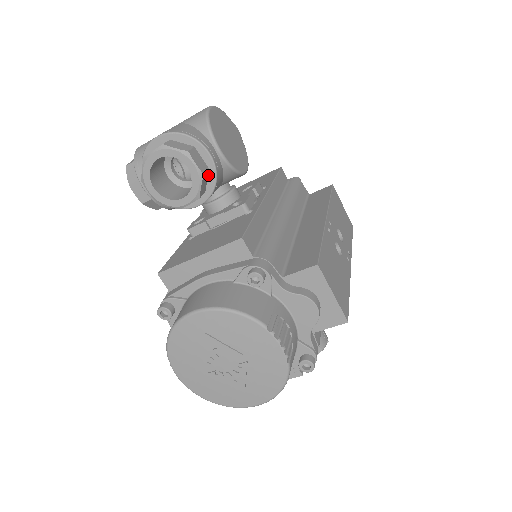
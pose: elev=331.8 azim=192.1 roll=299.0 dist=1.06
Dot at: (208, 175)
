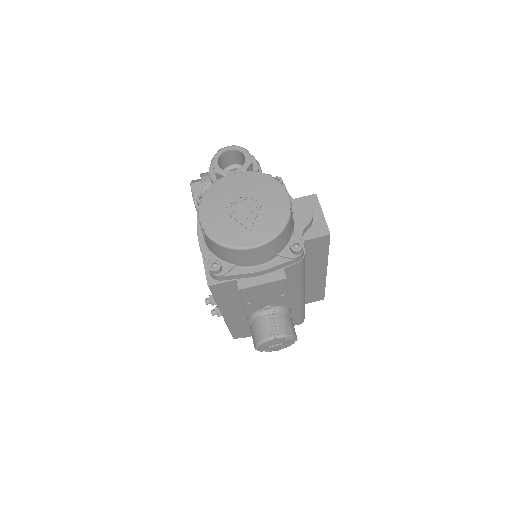
Dot at: occluded
